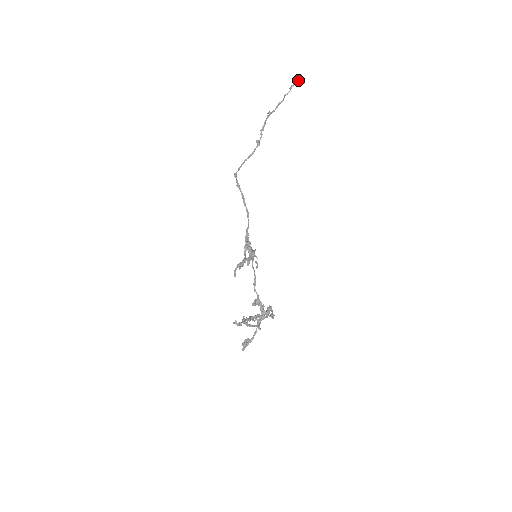
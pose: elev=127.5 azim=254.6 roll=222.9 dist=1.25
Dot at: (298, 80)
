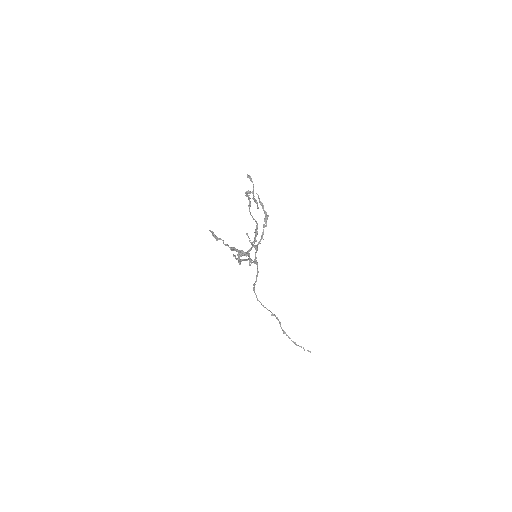
Dot at: (308, 350)
